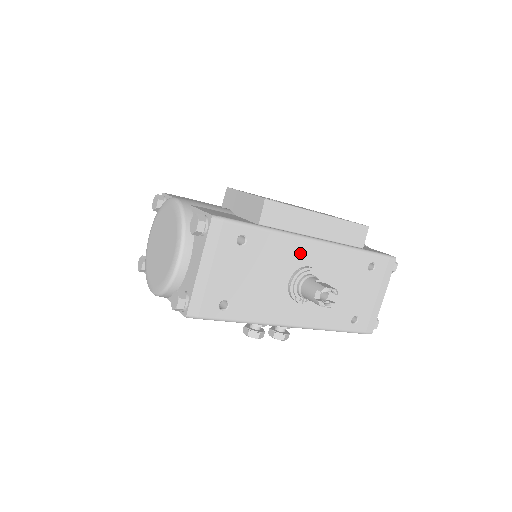
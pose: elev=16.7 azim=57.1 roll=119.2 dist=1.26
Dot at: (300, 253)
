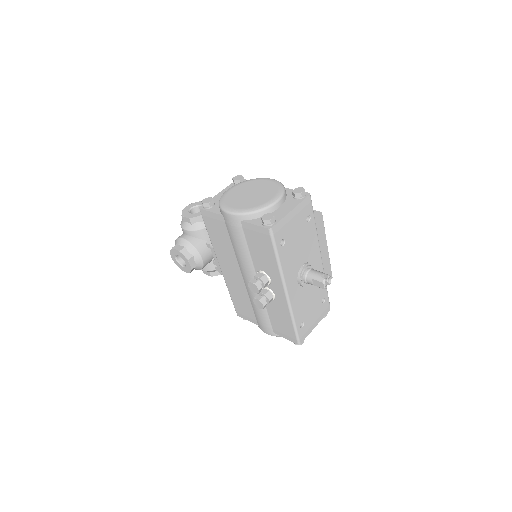
Dot at: (315, 255)
